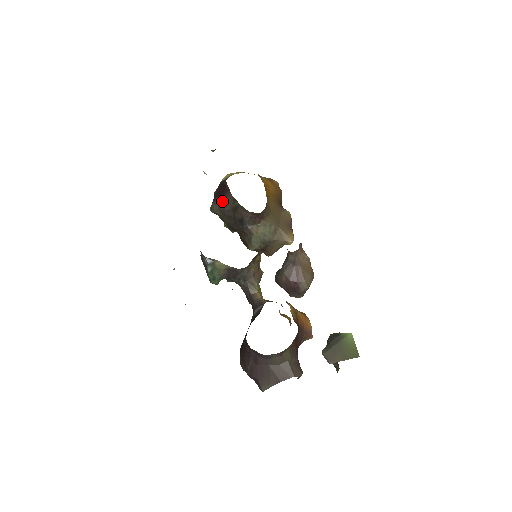
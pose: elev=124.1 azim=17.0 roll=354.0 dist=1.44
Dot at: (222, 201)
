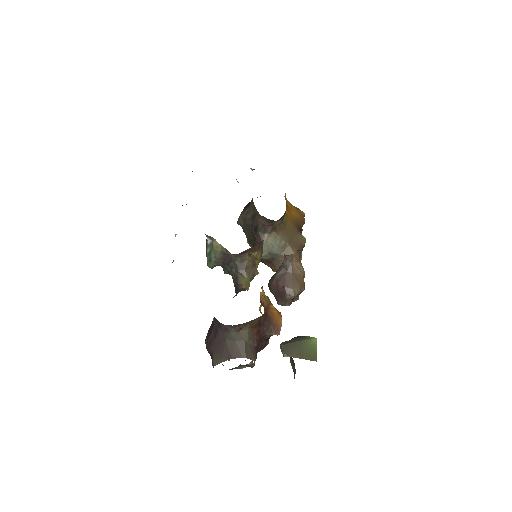
Dot at: (246, 210)
